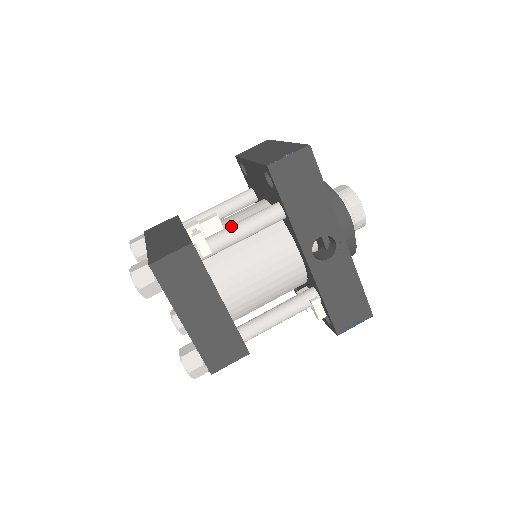
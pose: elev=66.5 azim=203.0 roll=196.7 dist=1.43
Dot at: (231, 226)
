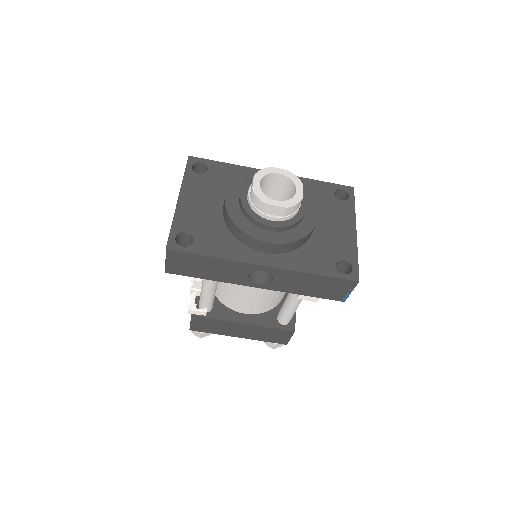
Dot at: (201, 291)
